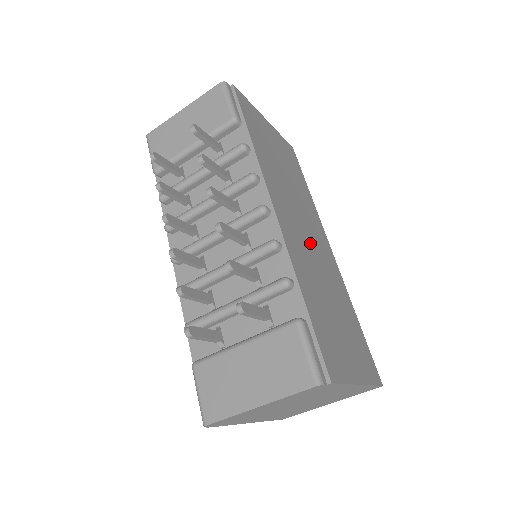
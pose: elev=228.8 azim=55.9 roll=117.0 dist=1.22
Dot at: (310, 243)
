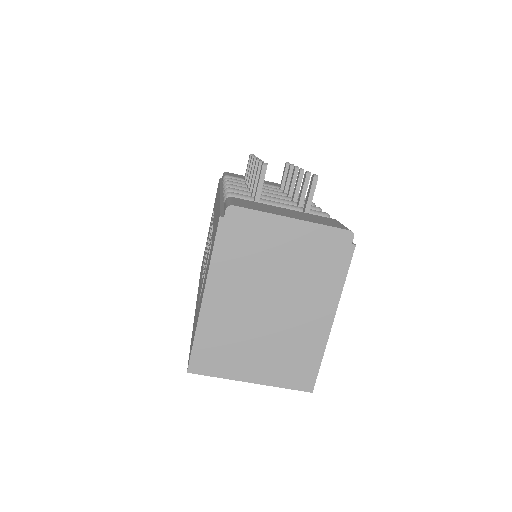
Dot at: occluded
